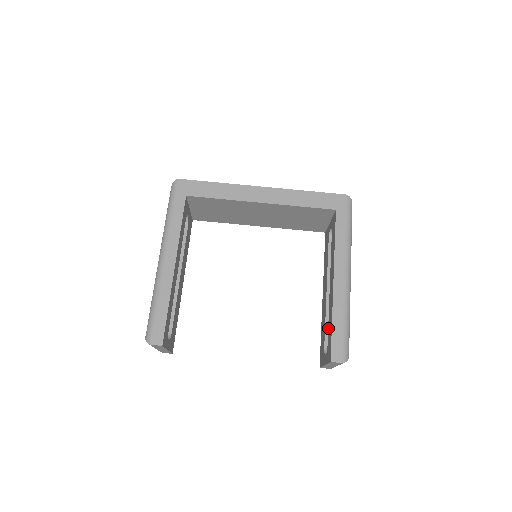
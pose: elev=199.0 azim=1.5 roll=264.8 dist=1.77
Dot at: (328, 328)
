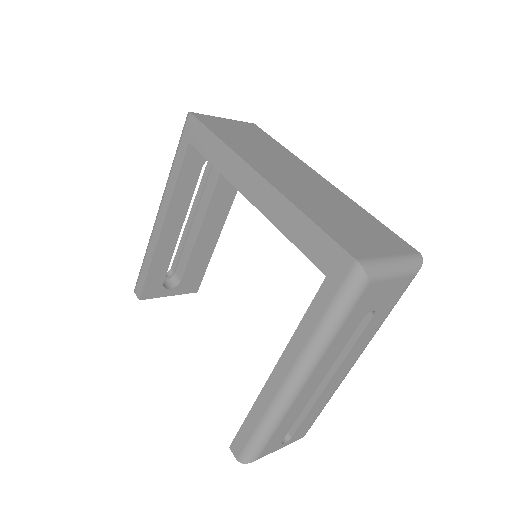
Dot at: occluded
